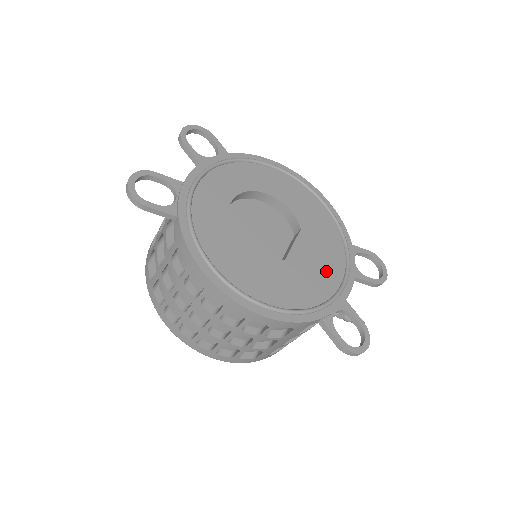
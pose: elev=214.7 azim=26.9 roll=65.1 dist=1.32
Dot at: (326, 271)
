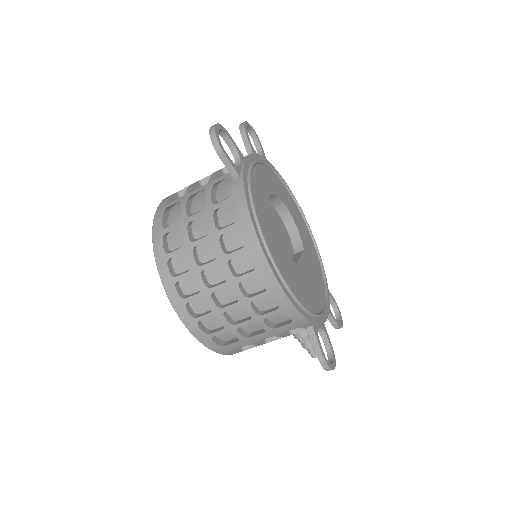
Dot at: (316, 292)
